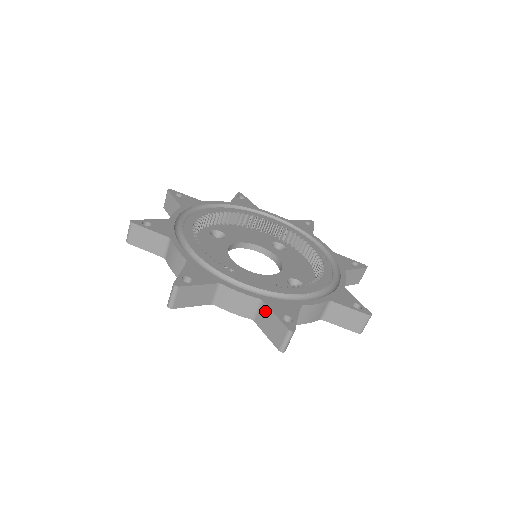
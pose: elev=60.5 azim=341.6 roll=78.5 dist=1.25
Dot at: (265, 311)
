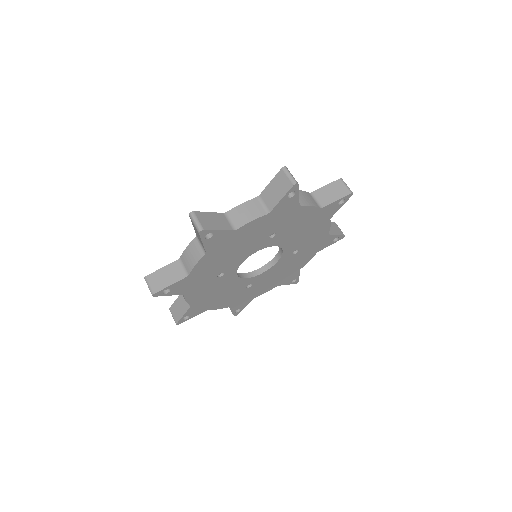
Dot at: (197, 235)
